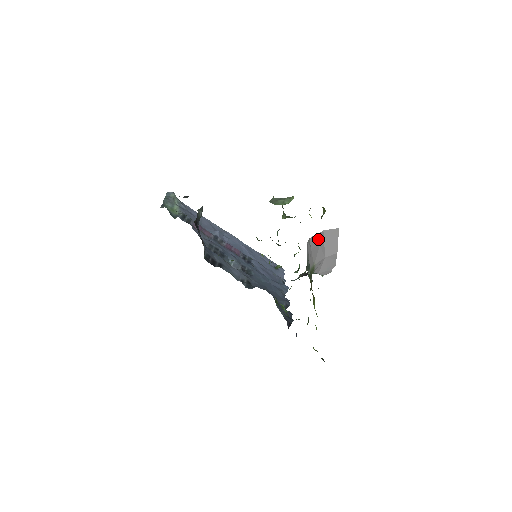
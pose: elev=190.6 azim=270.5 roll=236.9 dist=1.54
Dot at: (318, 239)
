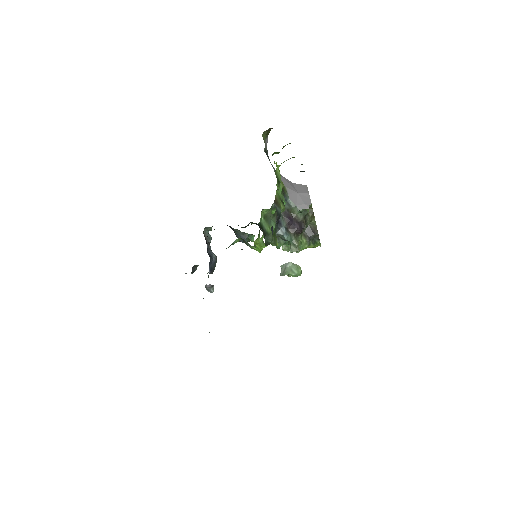
Dot at: (287, 181)
